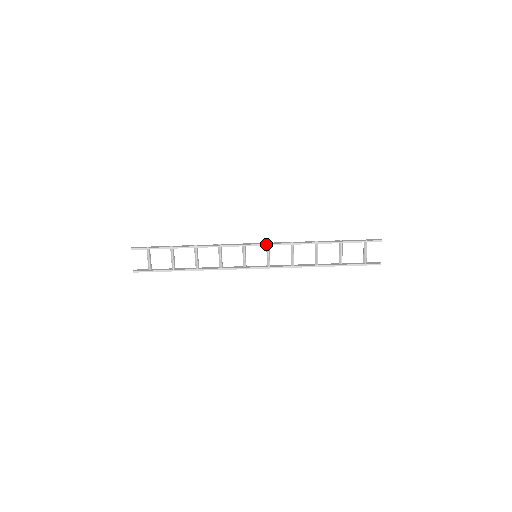
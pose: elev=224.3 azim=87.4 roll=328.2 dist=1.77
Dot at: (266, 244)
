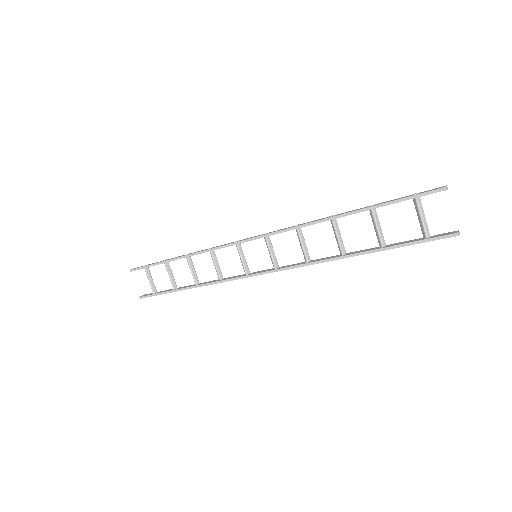
Dot at: (261, 236)
